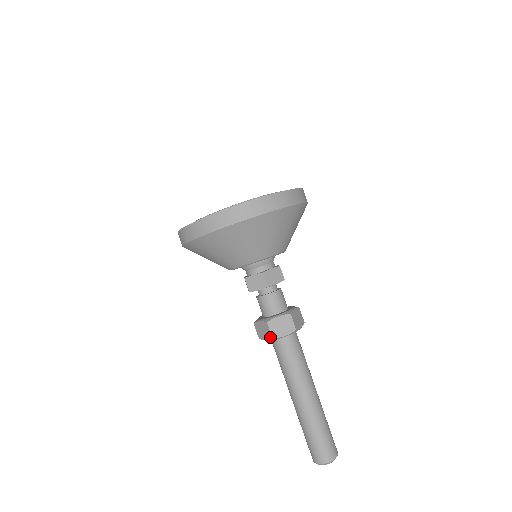
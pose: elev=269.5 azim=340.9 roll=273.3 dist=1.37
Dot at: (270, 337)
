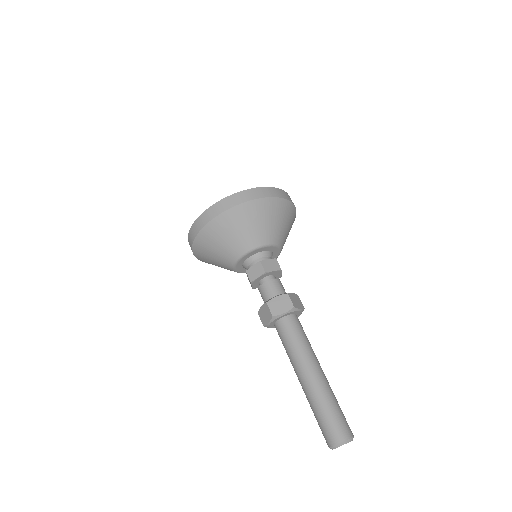
Dot at: (271, 316)
